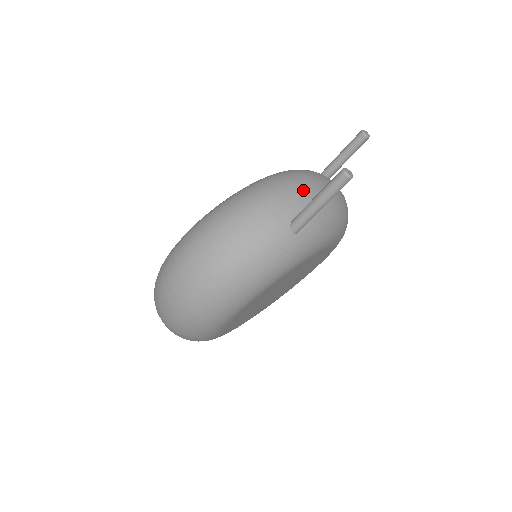
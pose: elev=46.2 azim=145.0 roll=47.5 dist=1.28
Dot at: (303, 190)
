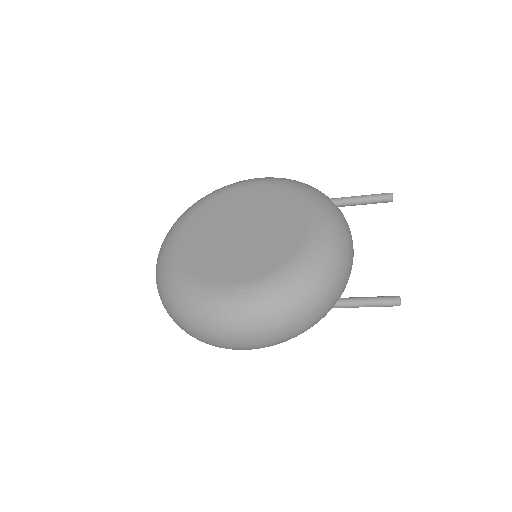
Dot at: (348, 271)
